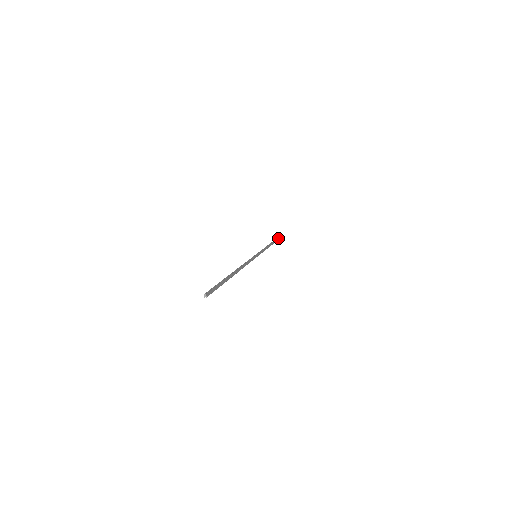
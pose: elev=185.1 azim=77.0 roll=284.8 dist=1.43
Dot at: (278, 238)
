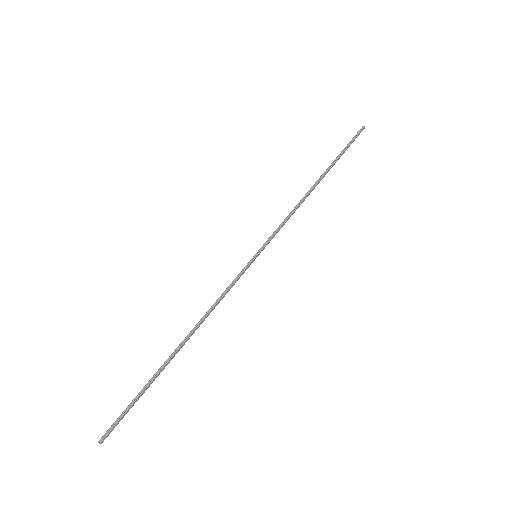
Dot at: (348, 146)
